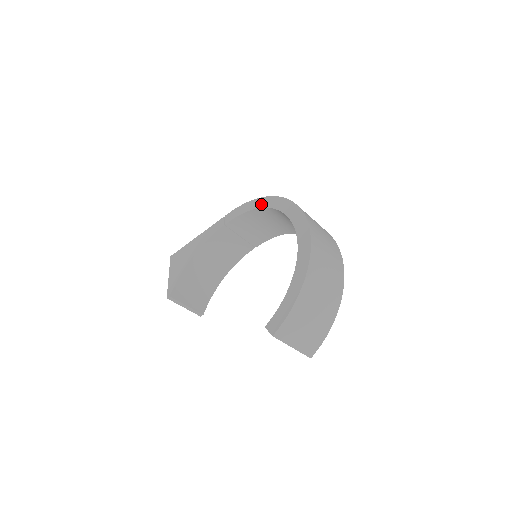
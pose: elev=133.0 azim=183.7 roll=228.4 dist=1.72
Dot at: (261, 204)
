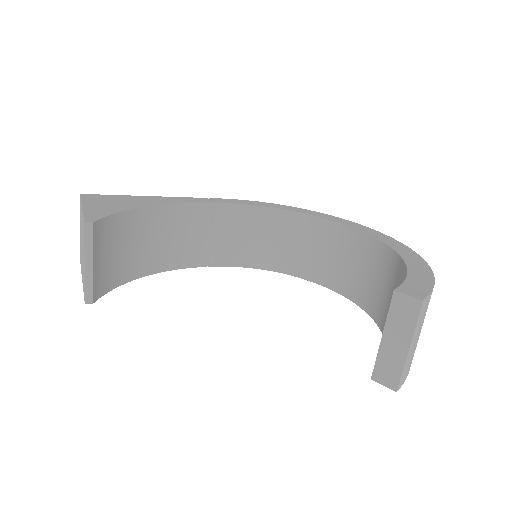
Dot at: (283, 207)
